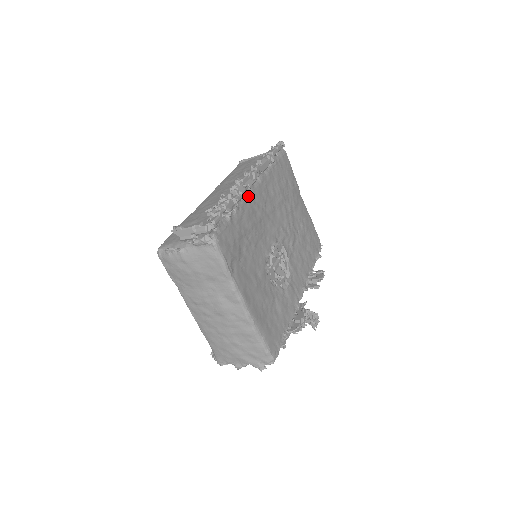
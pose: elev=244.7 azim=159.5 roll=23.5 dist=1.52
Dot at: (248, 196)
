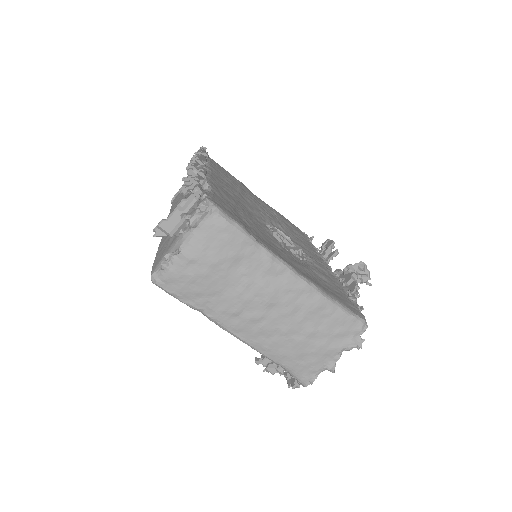
Dot at: (209, 177)
